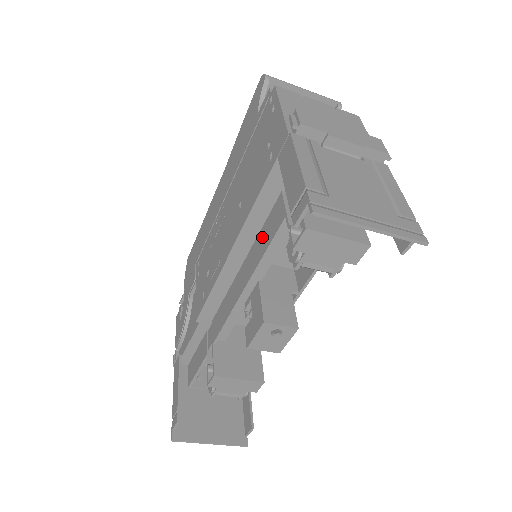
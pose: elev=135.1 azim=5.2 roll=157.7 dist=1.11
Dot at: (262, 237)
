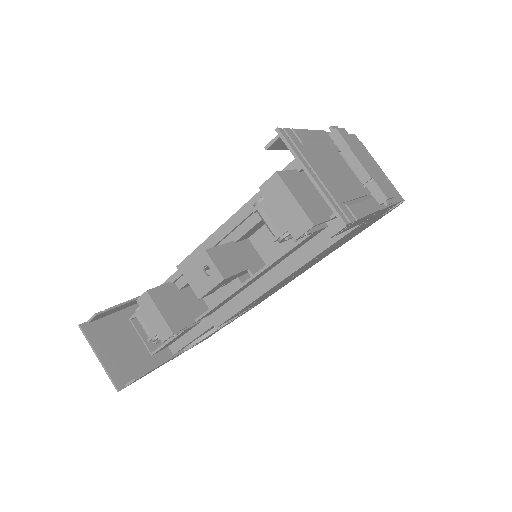
Dot at: occluded
